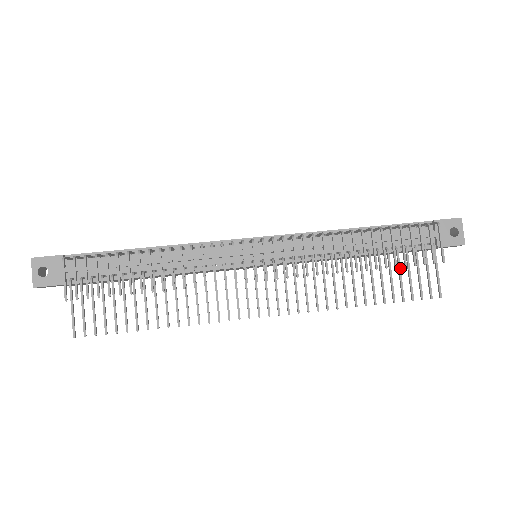
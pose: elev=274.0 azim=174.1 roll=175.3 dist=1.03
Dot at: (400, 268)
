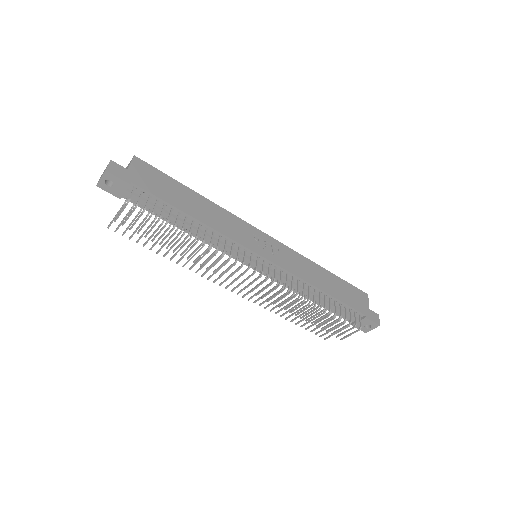
Dot at: occluded
